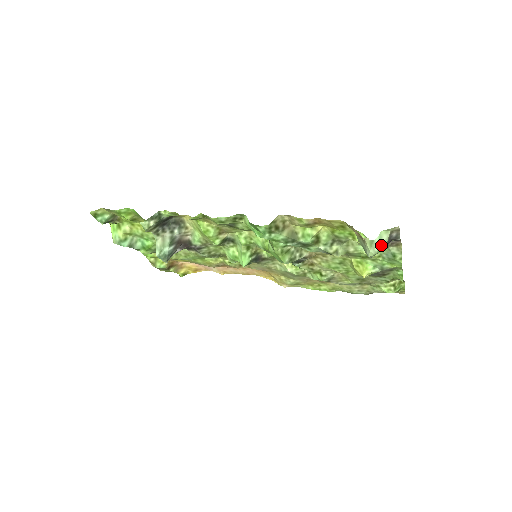
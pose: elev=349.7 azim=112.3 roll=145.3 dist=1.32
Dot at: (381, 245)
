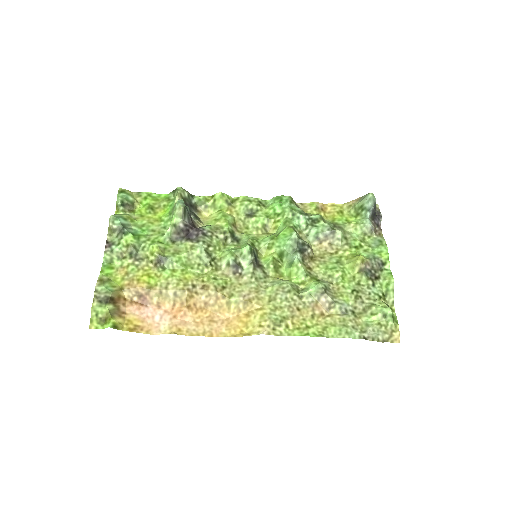
Dot at: (373, 198)
